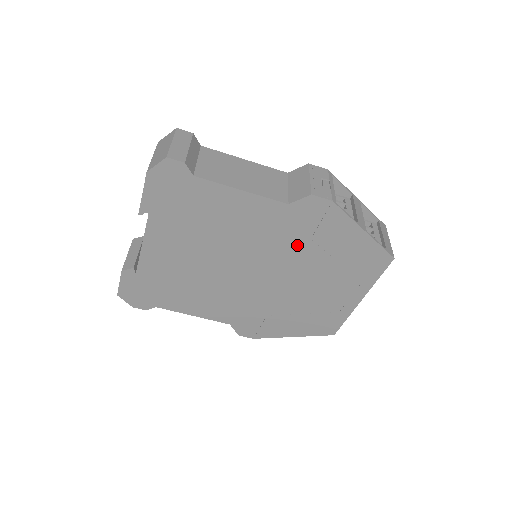
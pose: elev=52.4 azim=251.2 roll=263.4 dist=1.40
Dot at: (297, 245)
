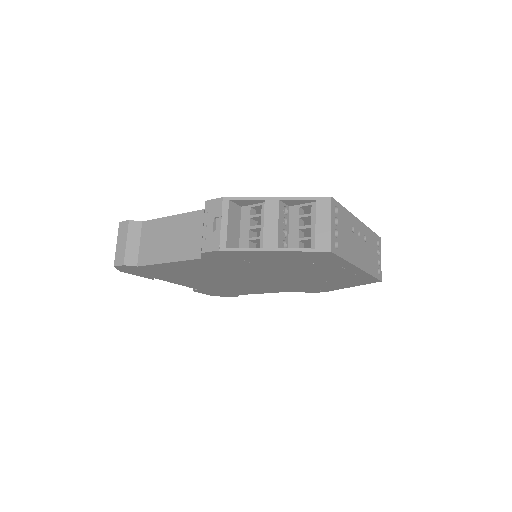
Dot at: (249, 266)
